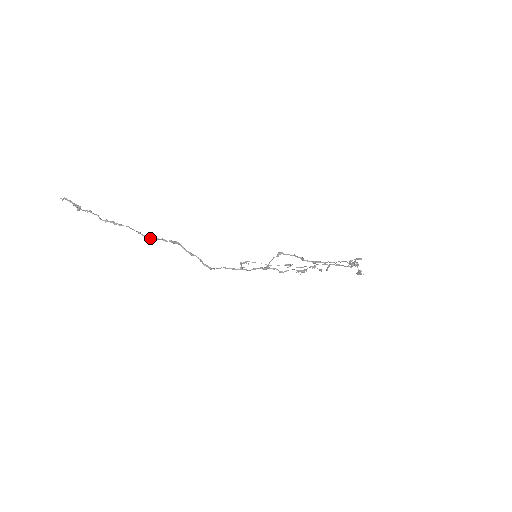
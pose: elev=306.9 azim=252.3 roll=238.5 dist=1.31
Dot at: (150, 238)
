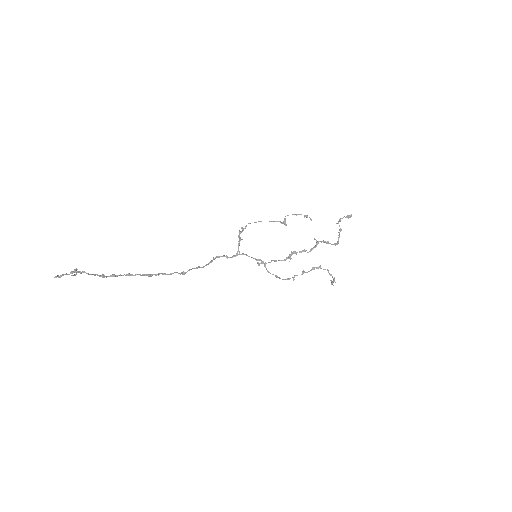
Dot at: occluded
